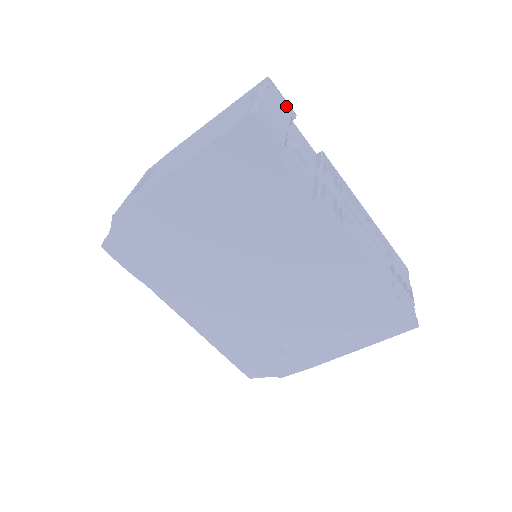
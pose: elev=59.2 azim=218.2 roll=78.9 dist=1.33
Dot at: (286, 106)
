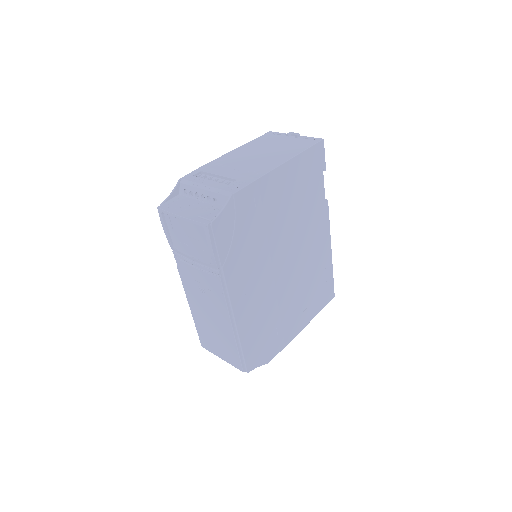
Dot at: occluded
